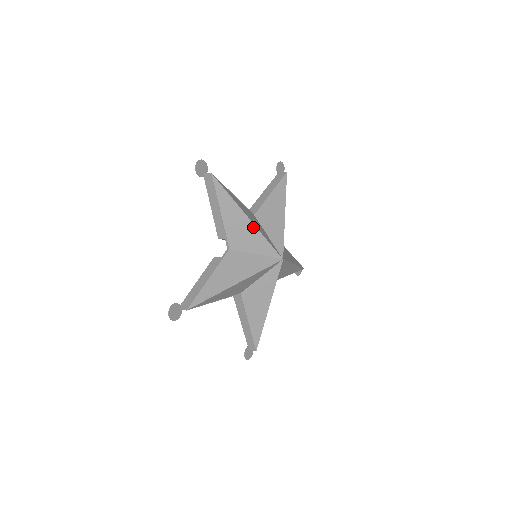
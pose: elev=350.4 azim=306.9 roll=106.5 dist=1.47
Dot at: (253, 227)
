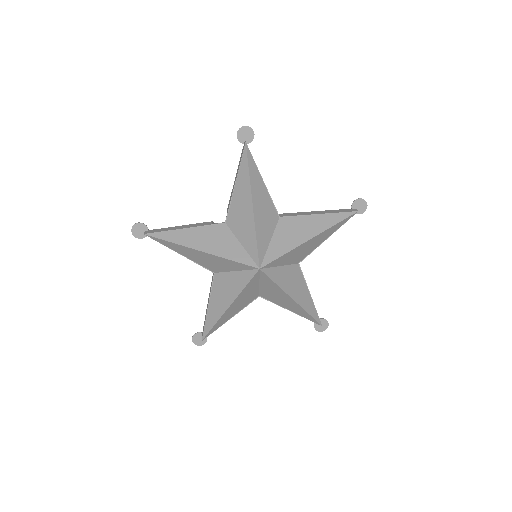
Dot at: (252, 216)
